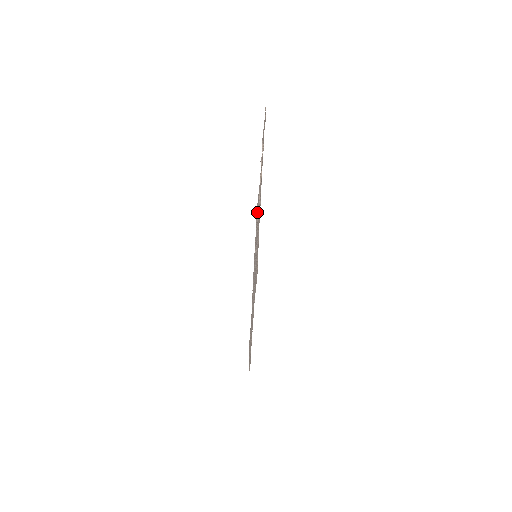
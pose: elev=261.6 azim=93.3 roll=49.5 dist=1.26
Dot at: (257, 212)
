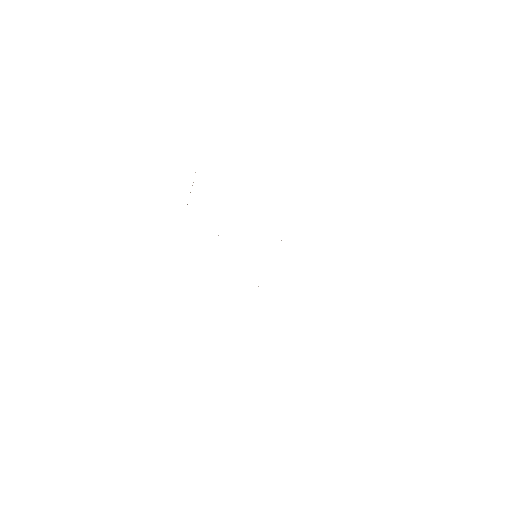
Dot at: occluded
